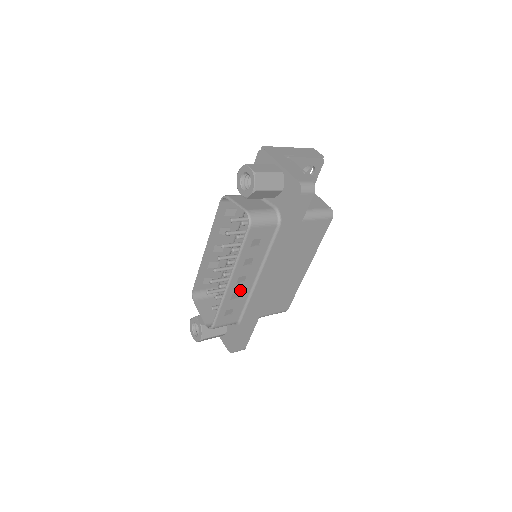
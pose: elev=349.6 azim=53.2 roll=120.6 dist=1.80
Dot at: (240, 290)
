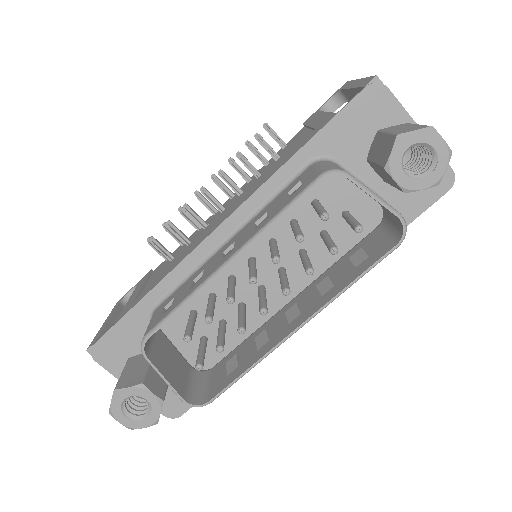
Dot at: occluded
